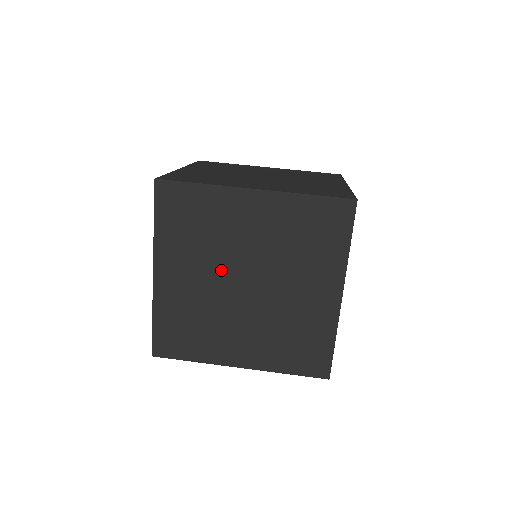
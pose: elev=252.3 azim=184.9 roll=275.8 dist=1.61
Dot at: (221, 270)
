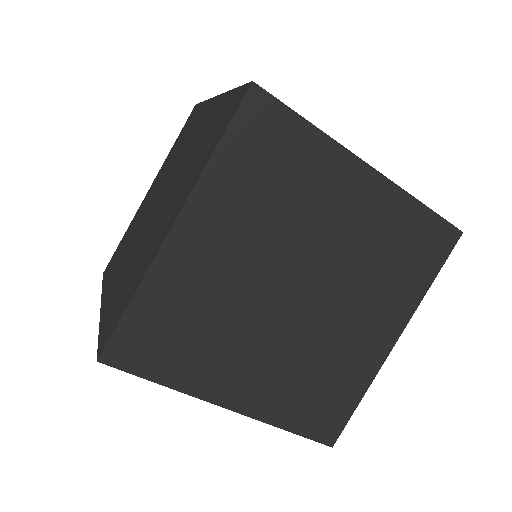
Dot at: (265, 317)
